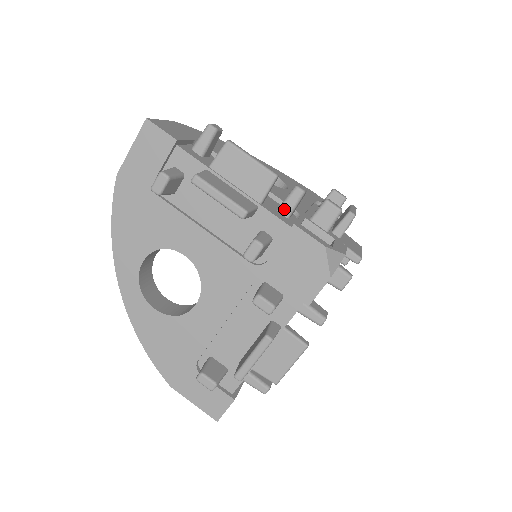
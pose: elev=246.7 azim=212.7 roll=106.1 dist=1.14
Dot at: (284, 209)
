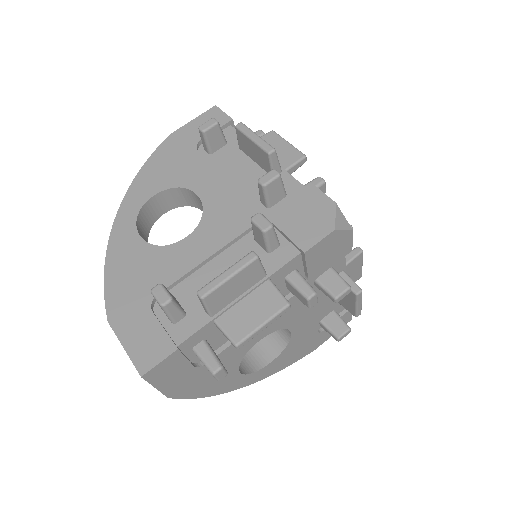
Dot at: occluded
